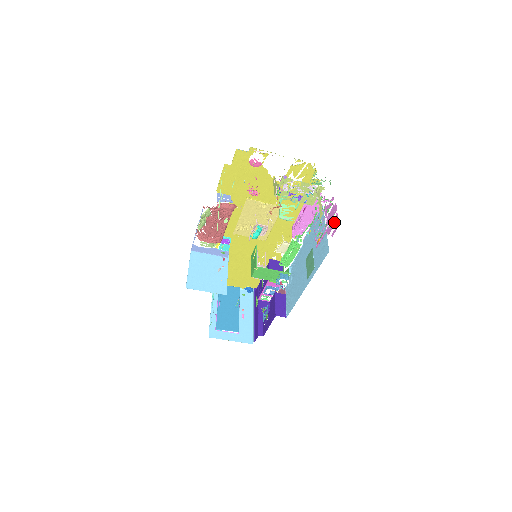
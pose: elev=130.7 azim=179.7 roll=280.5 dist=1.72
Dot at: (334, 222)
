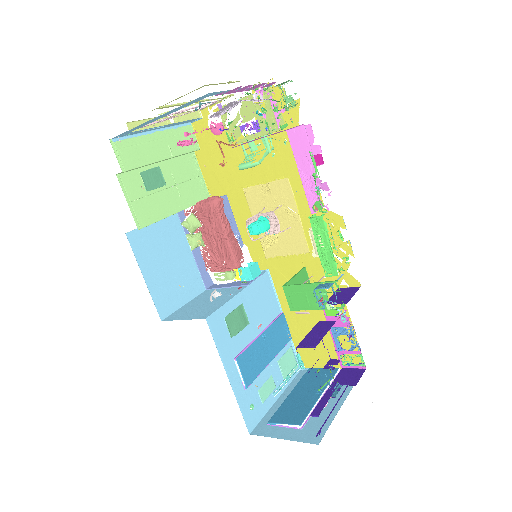
Dot at: occluded
